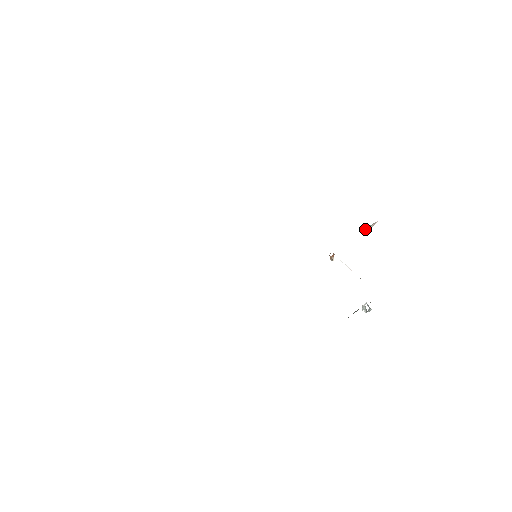
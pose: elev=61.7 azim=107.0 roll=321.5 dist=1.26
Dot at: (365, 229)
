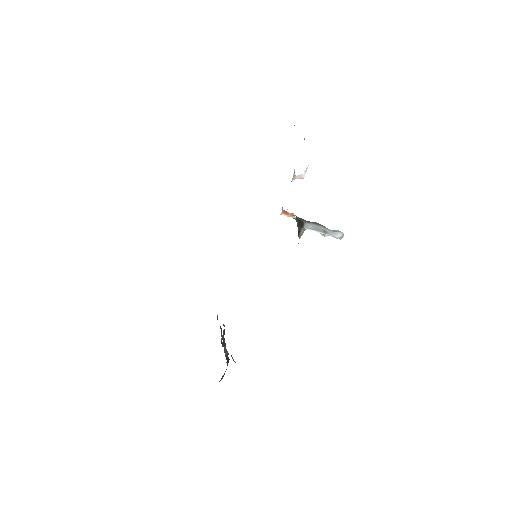
Dot at: (298, 178)
